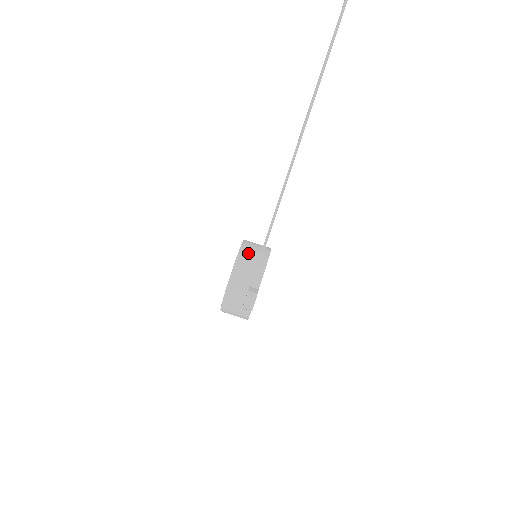
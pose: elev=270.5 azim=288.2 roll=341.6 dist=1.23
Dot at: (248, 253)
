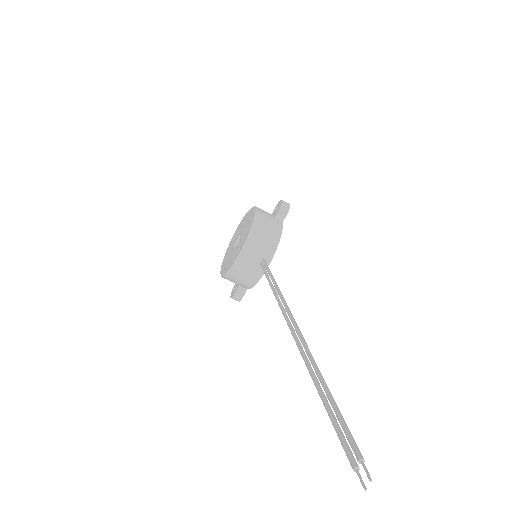
Dot at: (240, 272)
